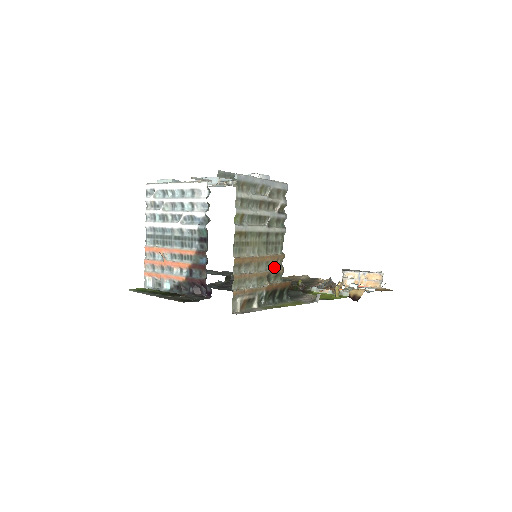
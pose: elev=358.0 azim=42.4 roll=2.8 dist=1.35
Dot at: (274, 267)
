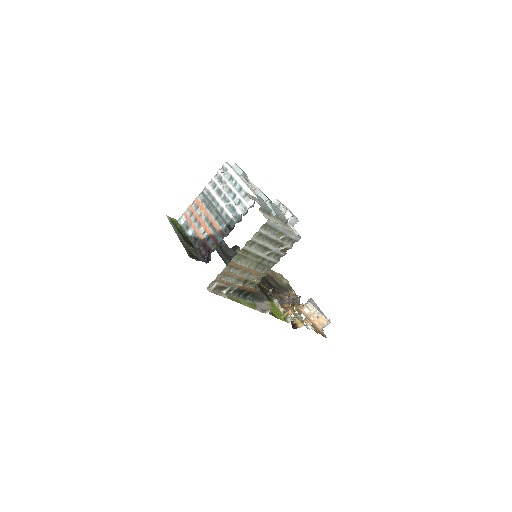
Dot at: (254, 278)
